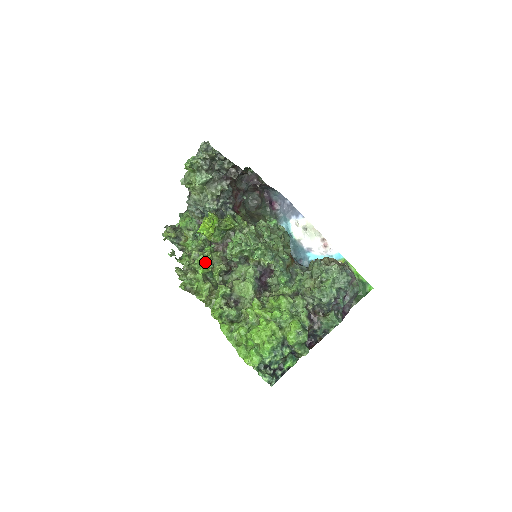
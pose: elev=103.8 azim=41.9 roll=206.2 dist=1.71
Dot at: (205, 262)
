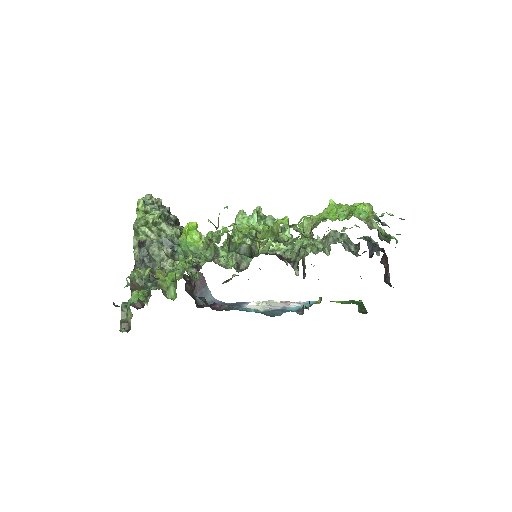
Dot at: occluded
